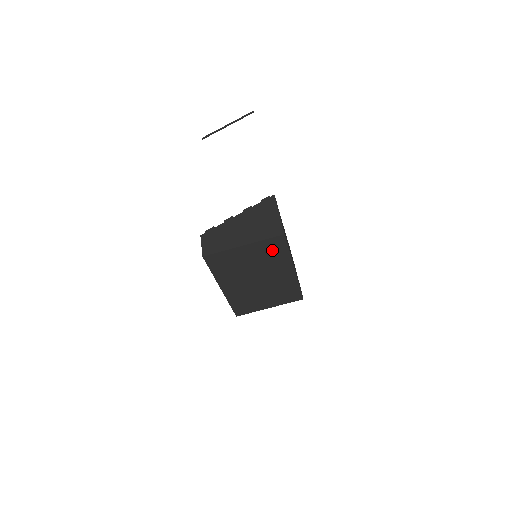
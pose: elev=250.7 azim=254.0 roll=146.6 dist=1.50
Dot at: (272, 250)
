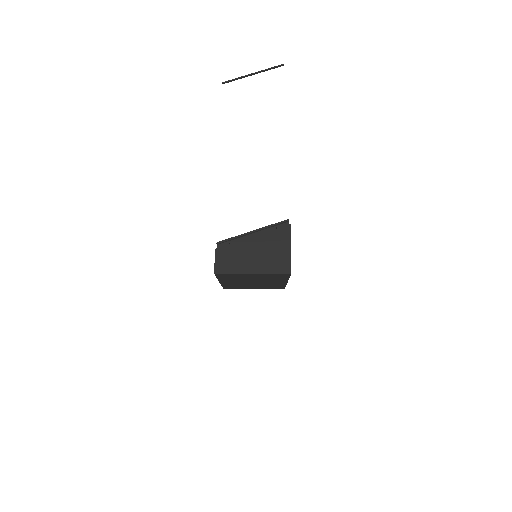
Dot at: (276, 276)
